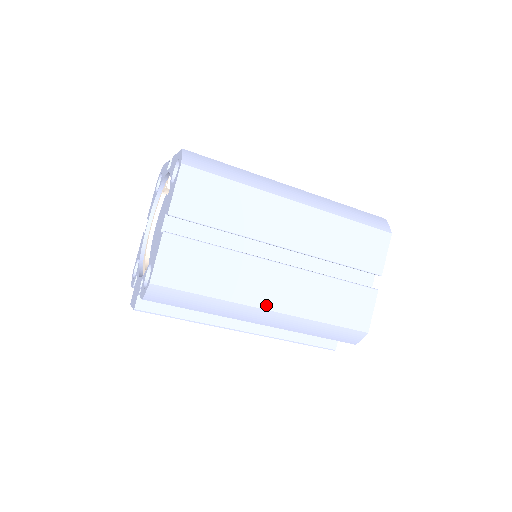
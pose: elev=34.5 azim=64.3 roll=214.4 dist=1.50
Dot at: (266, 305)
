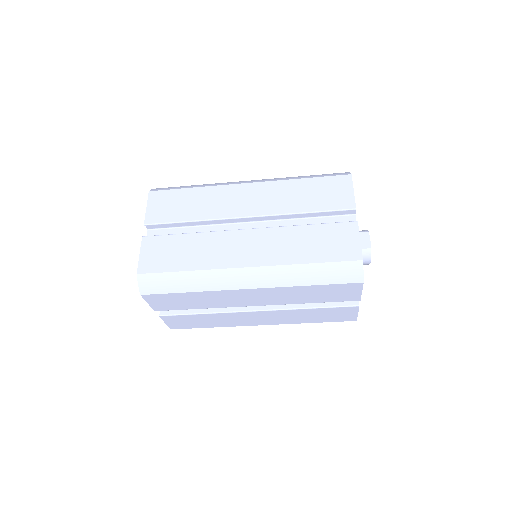
Dot at: (257, 324)
